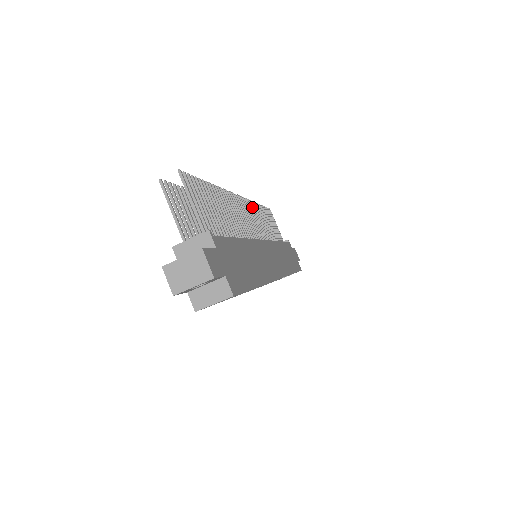
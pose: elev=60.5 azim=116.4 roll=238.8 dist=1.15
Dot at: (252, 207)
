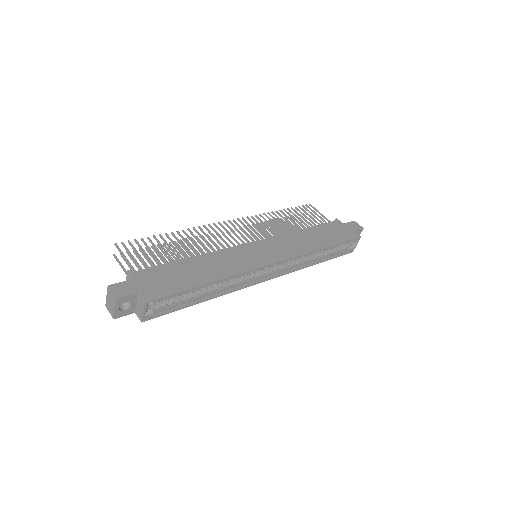
Dot at: (255, 220)
